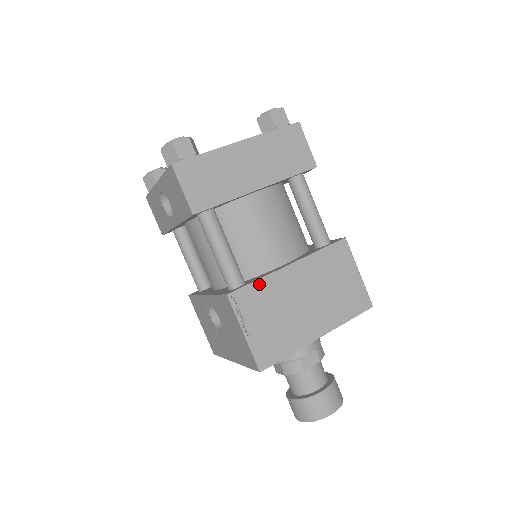
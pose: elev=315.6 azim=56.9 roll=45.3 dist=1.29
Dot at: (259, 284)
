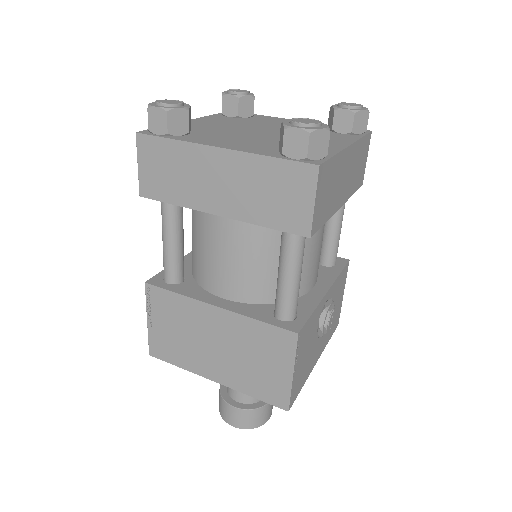
Dot at: (176, 297)
